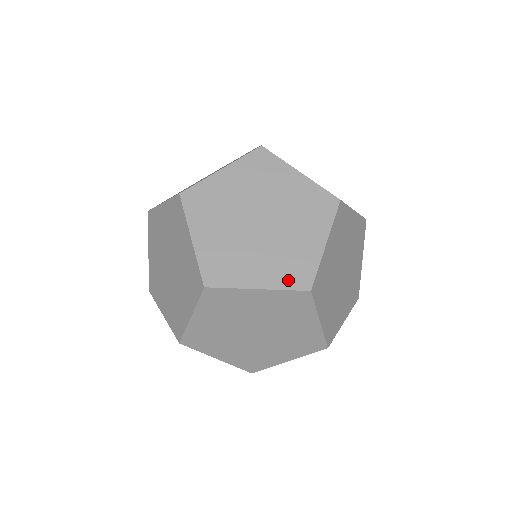
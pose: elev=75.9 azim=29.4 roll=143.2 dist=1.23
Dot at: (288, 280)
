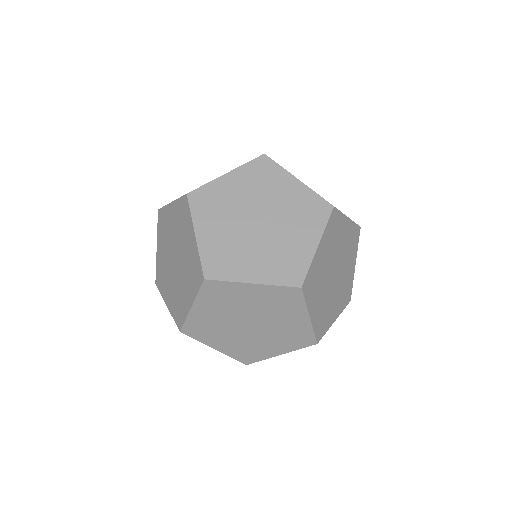
Dot at: occluded
